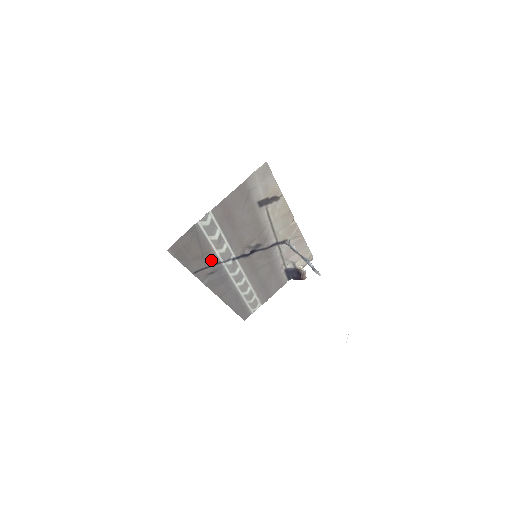
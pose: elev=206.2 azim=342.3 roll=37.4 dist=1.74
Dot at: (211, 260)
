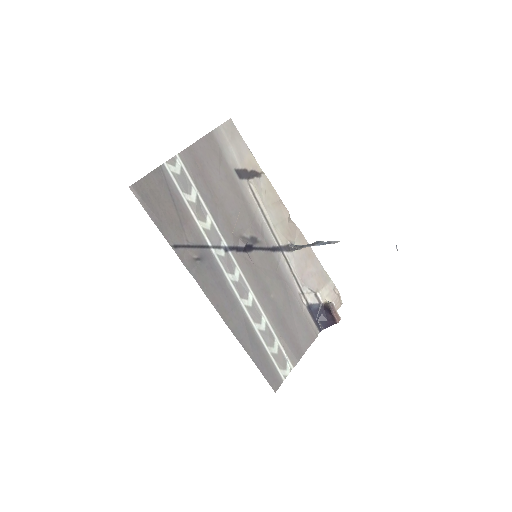
Dot at: (194, 236)
